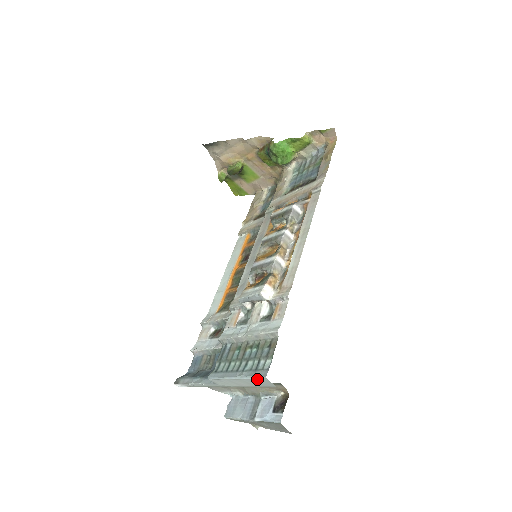
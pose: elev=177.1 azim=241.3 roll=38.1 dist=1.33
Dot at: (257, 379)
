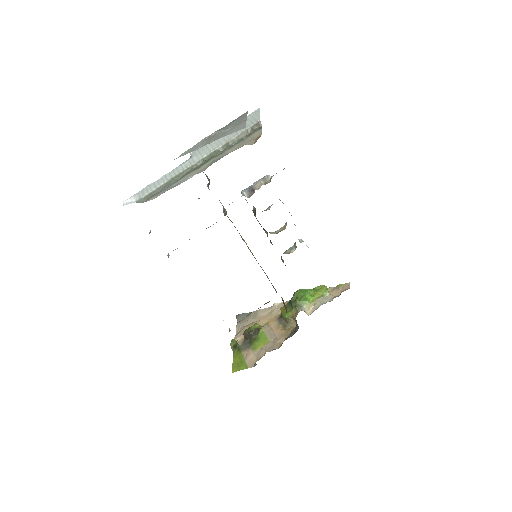
Dot at: (249, 116)
